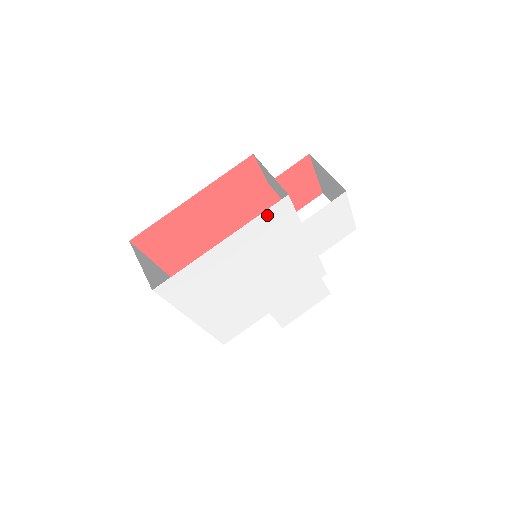
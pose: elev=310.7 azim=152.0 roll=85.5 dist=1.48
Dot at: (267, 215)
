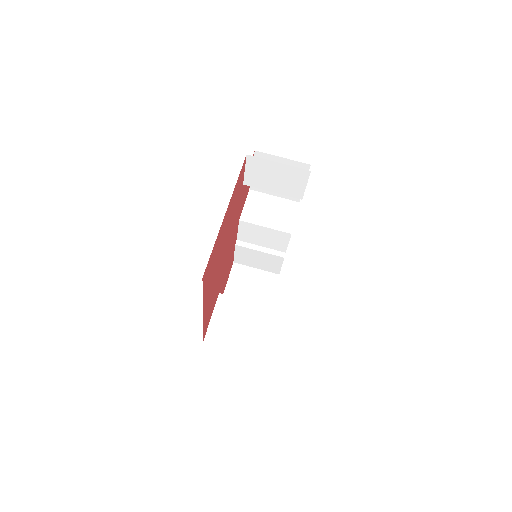
Dot at: occluded
